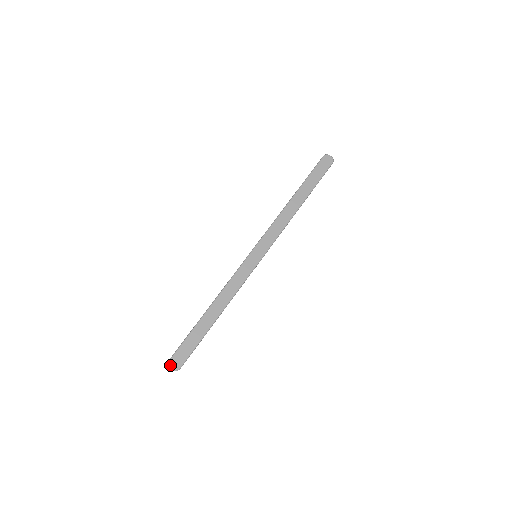
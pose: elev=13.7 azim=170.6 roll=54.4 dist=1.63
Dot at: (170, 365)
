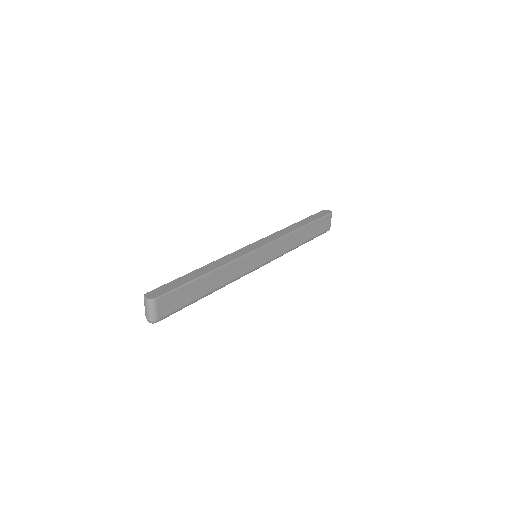
Dot at: (146, 295)
